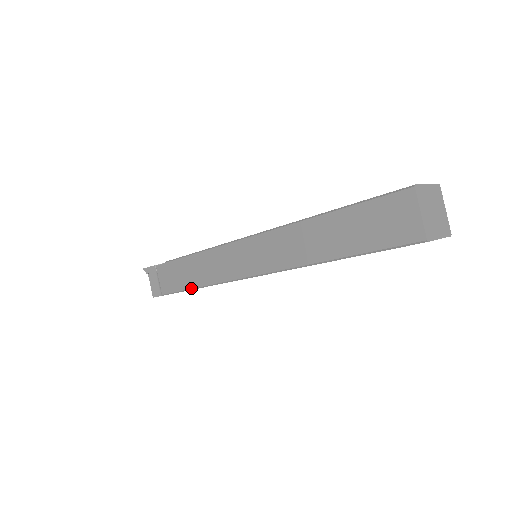
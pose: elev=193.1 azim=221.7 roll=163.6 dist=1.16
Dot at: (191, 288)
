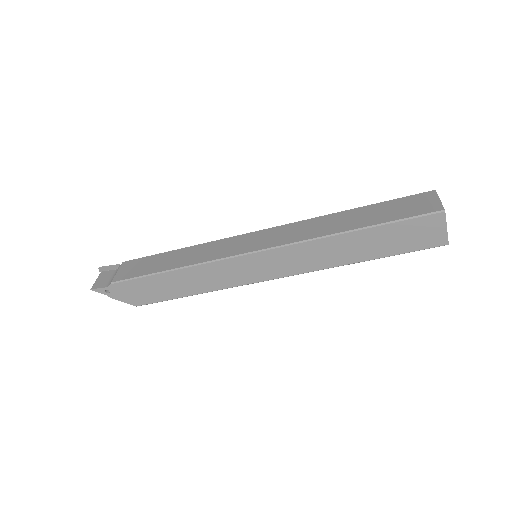
Dot at: (164, 270)
